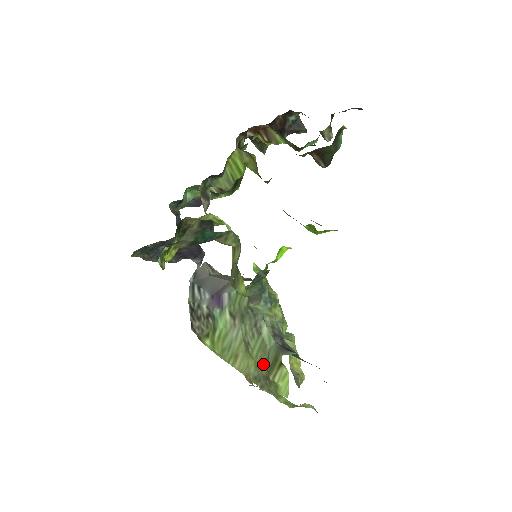
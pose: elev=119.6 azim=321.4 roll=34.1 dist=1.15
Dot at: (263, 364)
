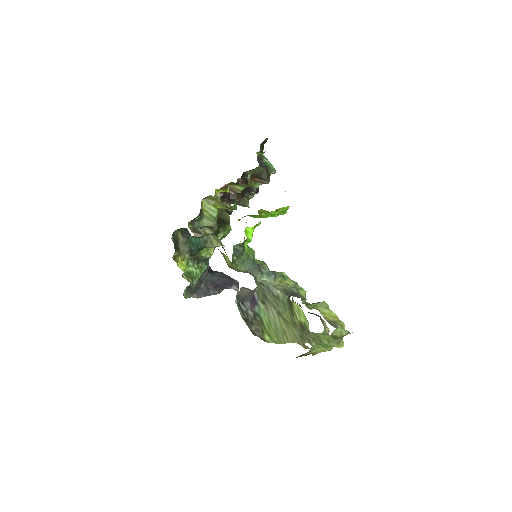
Dot at: (293, 318)
